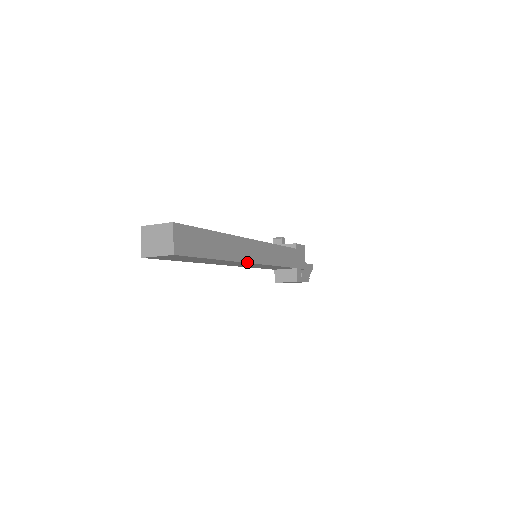
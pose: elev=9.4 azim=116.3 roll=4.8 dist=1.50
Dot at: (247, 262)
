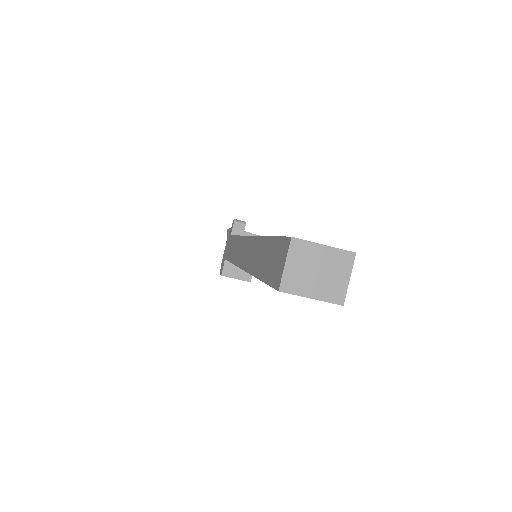
Dot at: occluded
